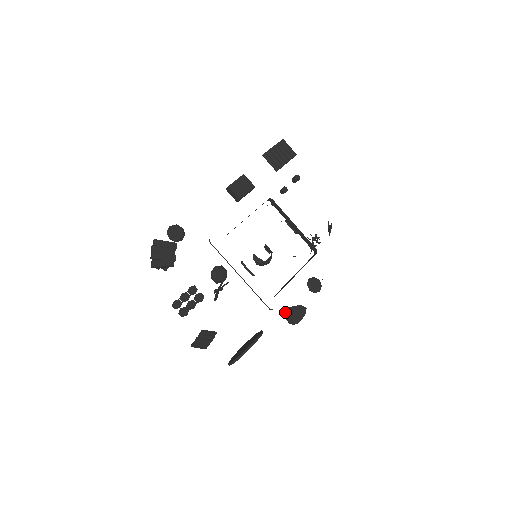
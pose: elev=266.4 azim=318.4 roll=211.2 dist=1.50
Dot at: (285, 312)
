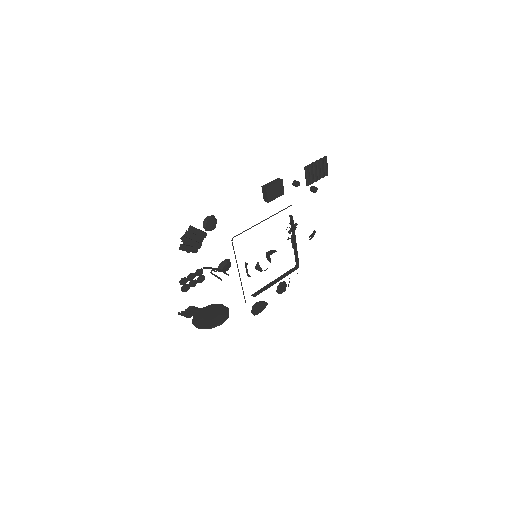
Dot at: (253, 305)
